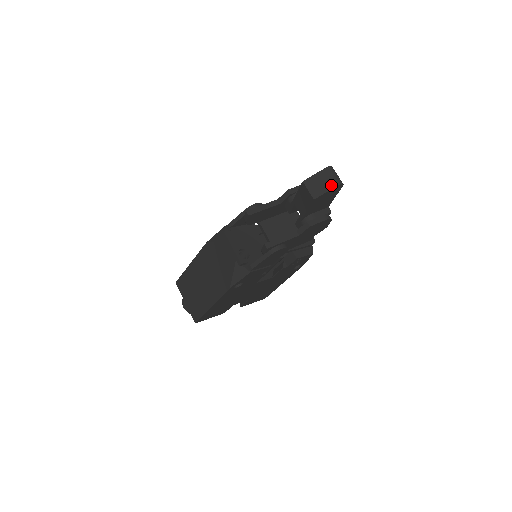
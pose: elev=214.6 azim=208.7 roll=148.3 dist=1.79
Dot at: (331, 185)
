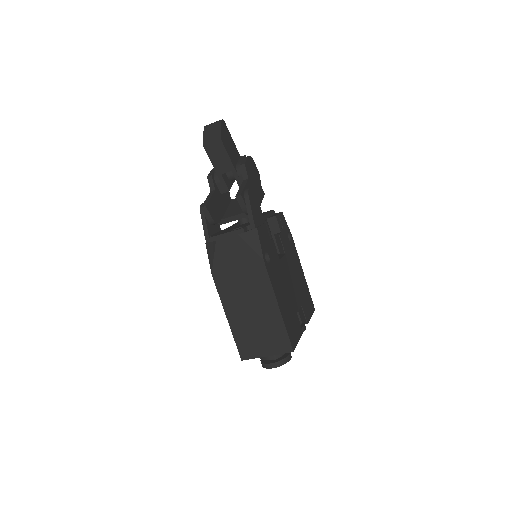
Dot at: (218, 125)
